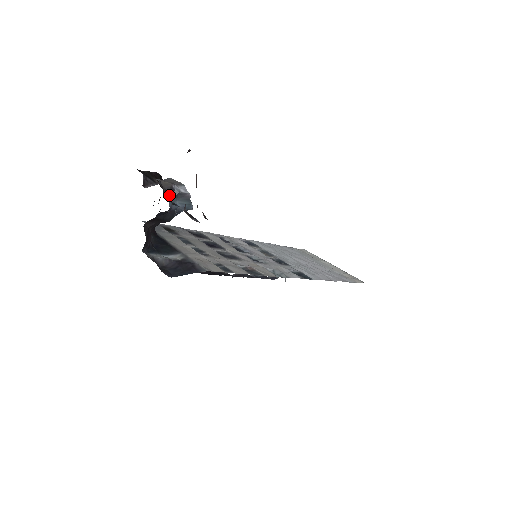
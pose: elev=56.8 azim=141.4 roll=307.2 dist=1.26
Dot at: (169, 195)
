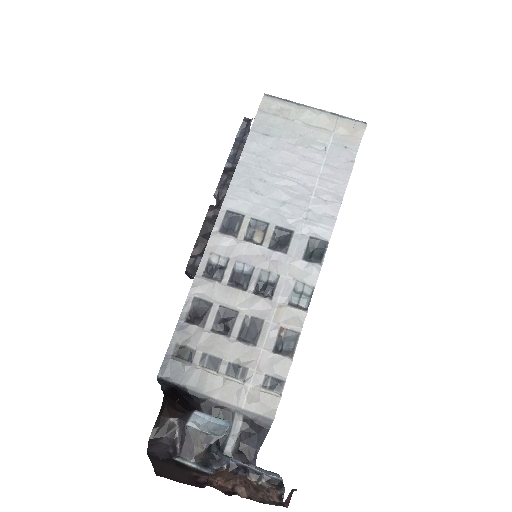
Dot at: (209, 450)
